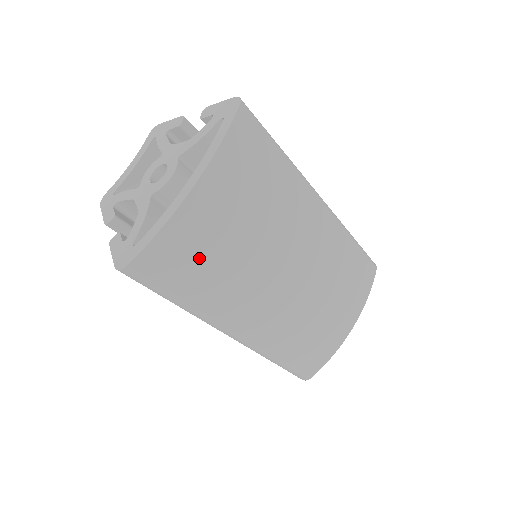
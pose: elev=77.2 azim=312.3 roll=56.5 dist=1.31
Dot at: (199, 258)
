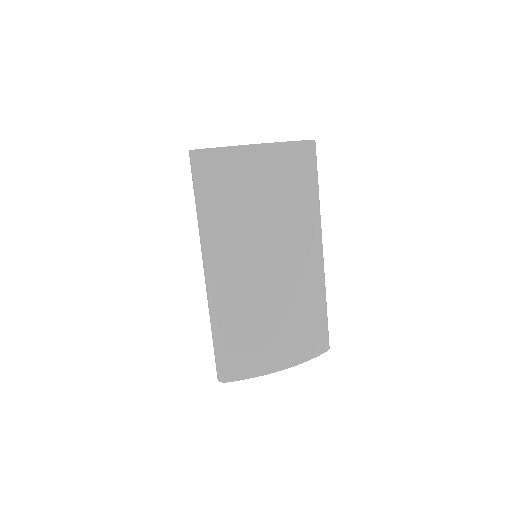
Dot at: (234, 185)
